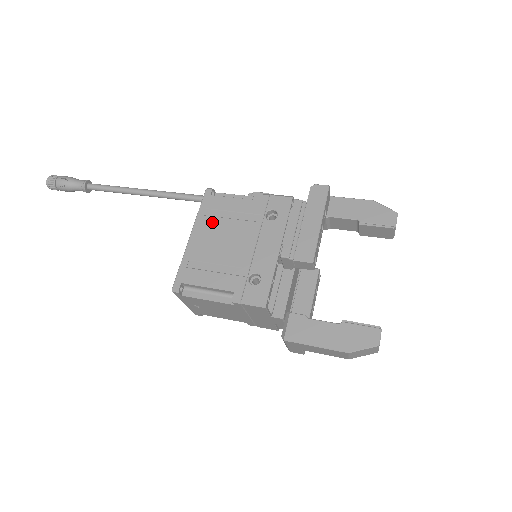
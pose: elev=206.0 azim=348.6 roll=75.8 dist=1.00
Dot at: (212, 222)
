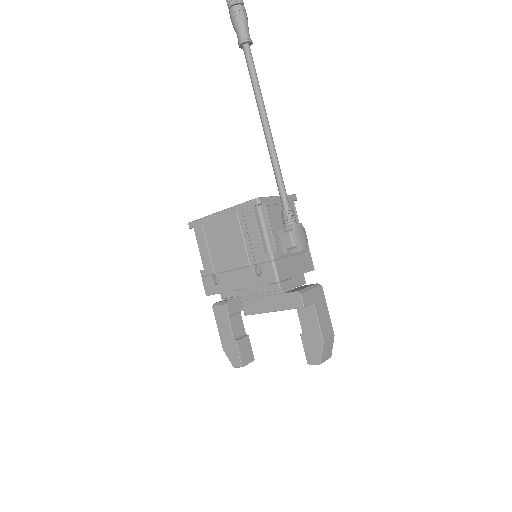
Dot at: (235, 223)
